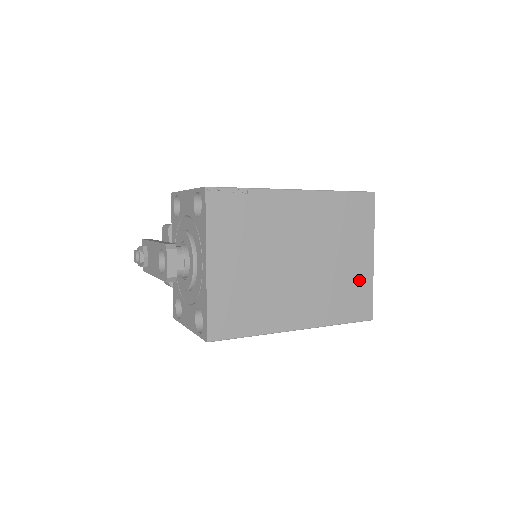
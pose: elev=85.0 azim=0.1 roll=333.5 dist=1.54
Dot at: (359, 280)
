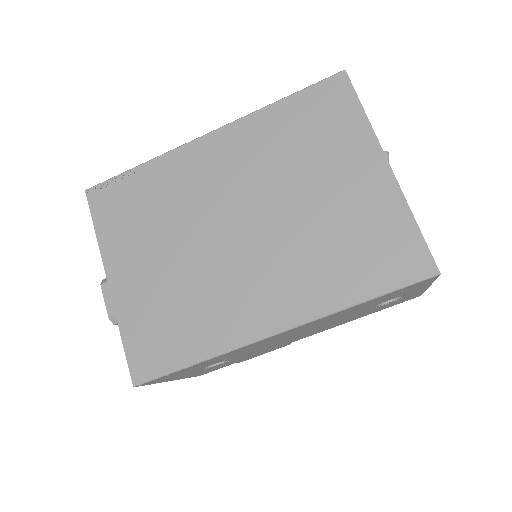
Dot at: (373, 213)
